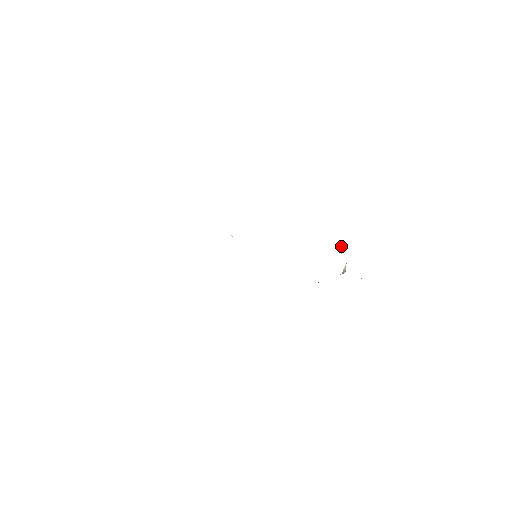
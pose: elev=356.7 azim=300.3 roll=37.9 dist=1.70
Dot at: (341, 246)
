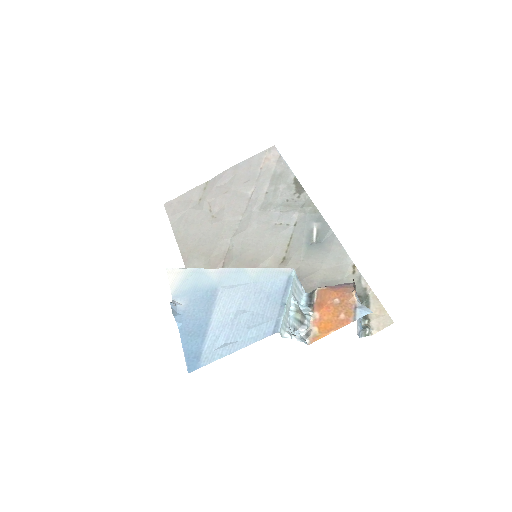
Dot at: (300, 326)
